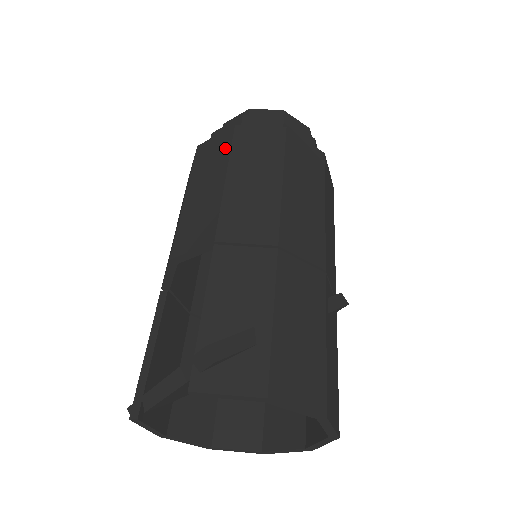
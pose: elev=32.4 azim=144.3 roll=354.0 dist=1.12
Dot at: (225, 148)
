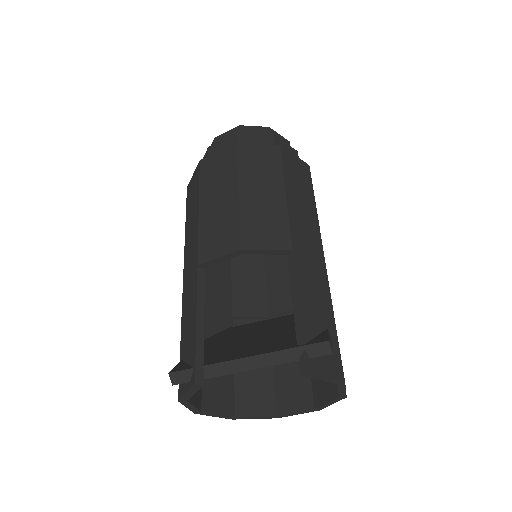
Dot at: (276, 164)
